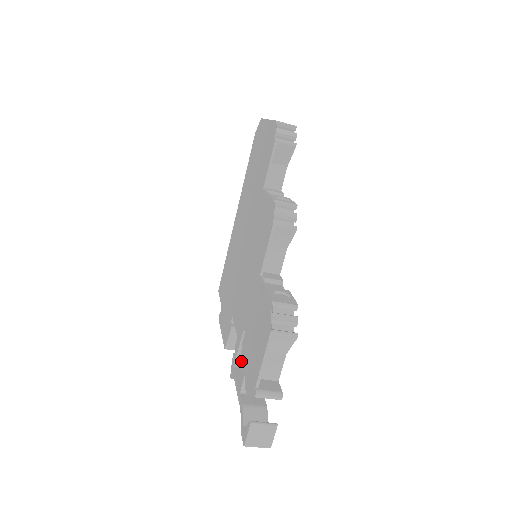
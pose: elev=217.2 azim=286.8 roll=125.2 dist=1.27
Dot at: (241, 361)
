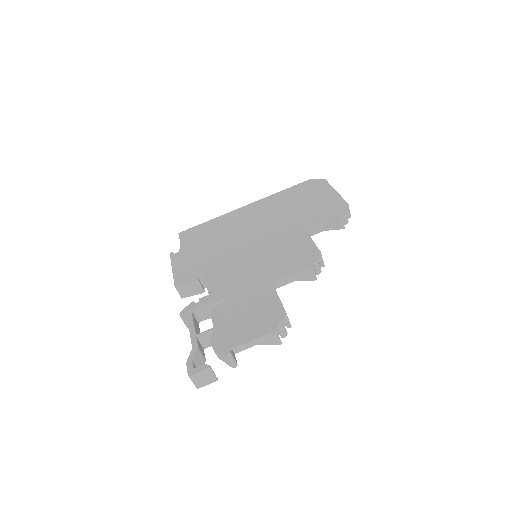
Dot at: (197, 312)
